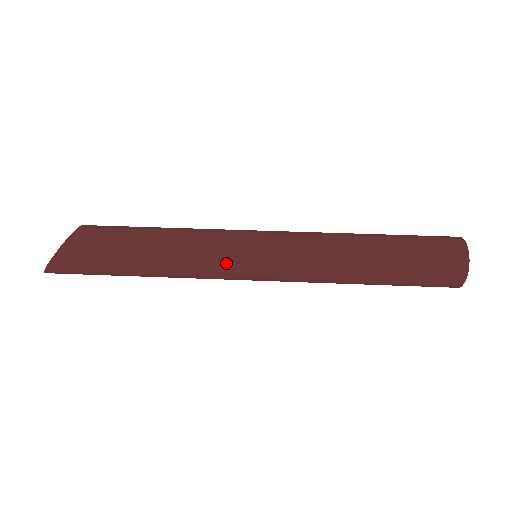
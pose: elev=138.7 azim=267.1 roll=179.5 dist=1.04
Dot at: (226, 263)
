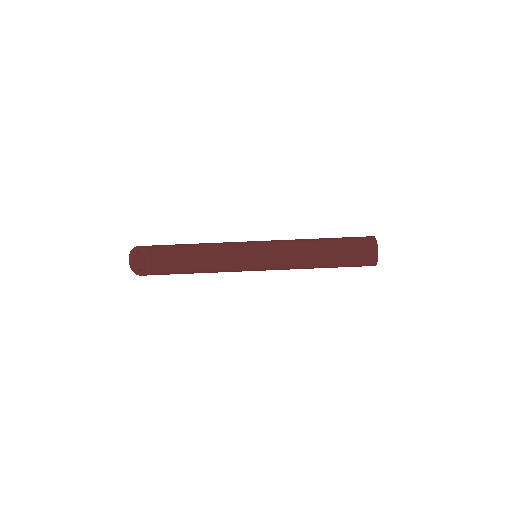
Dot at: (240, 271)
